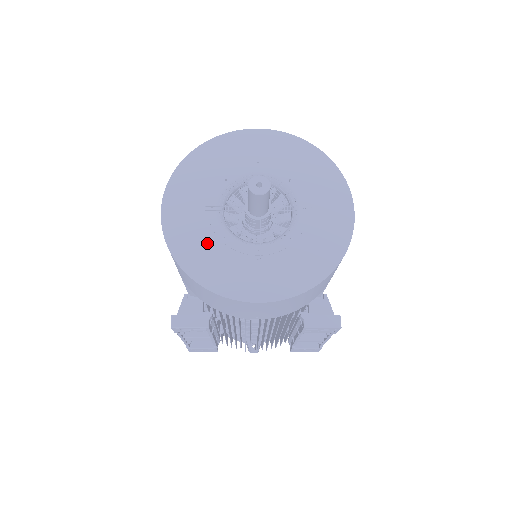
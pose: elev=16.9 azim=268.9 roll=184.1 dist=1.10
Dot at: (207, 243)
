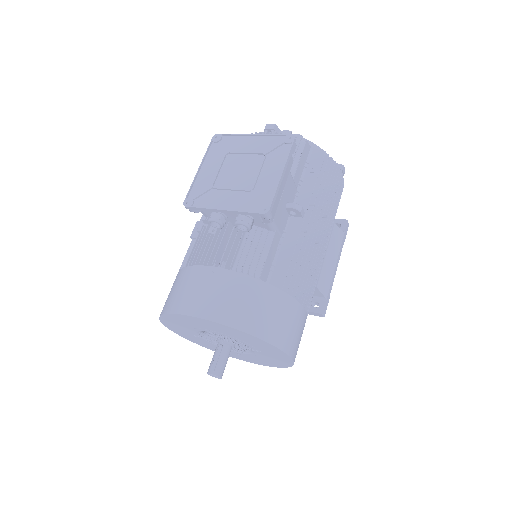
Dot at: (206, 344)
